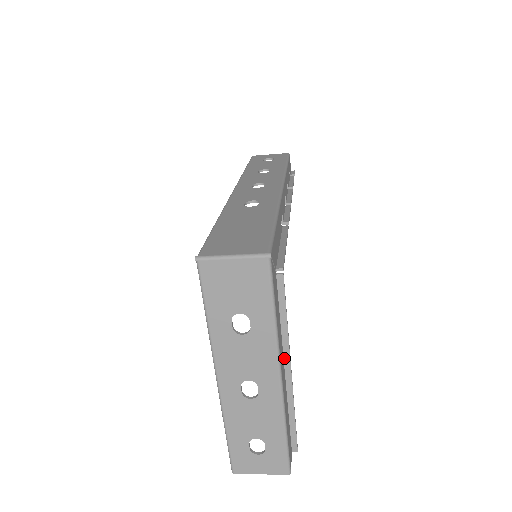
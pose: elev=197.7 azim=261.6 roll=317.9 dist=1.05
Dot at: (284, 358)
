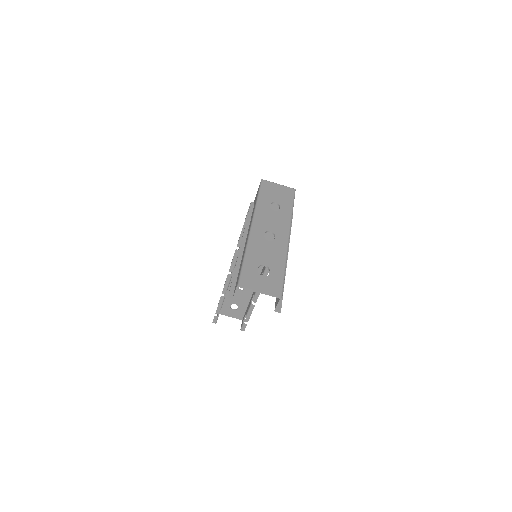
Dot at: occluded
